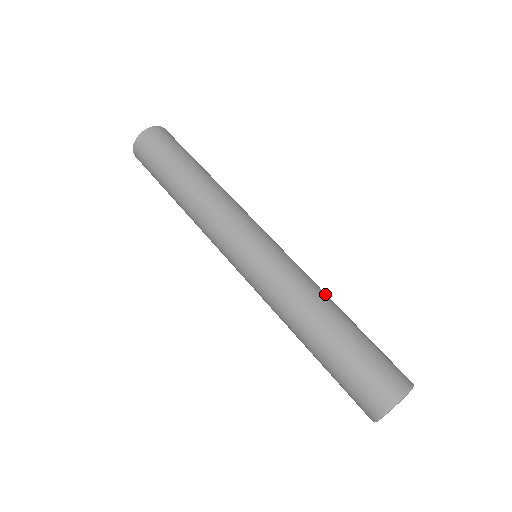
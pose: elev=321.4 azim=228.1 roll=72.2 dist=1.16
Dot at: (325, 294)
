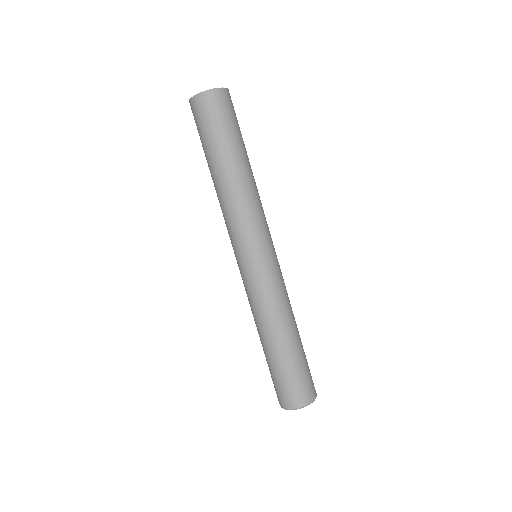
Dot at: occluded
